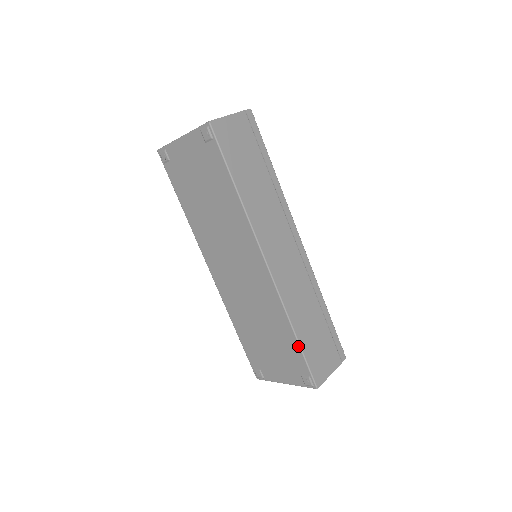
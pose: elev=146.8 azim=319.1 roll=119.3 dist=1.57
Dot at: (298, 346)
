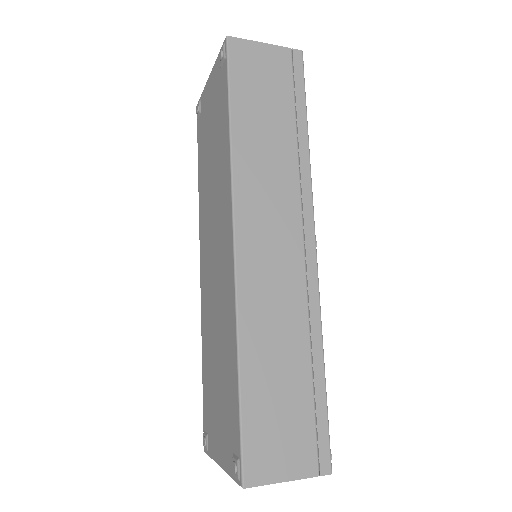
Dot at: (237, 392)
